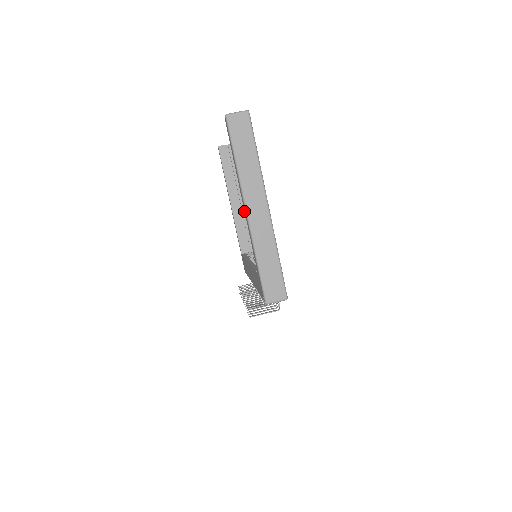
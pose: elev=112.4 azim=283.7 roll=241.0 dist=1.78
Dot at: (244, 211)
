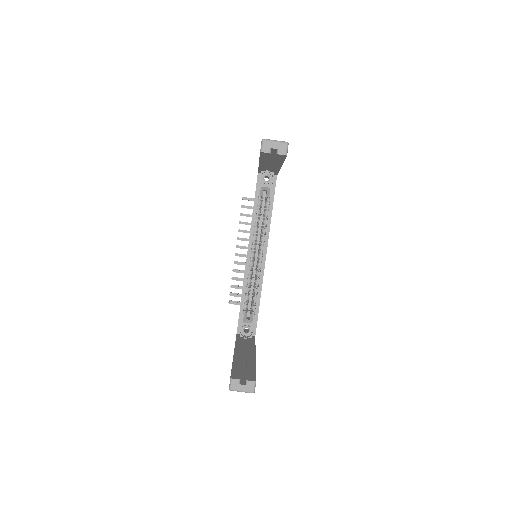
Dot at: (274, 168)
